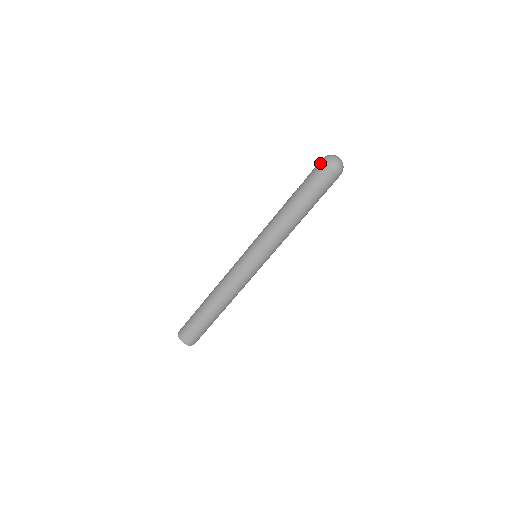
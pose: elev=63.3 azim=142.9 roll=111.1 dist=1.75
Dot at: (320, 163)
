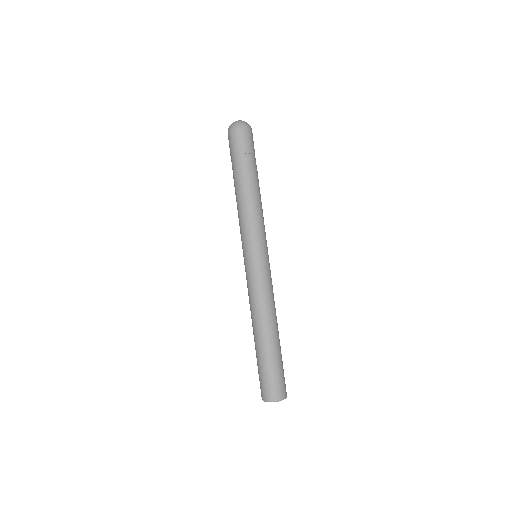
Dot at: (231, 134)
